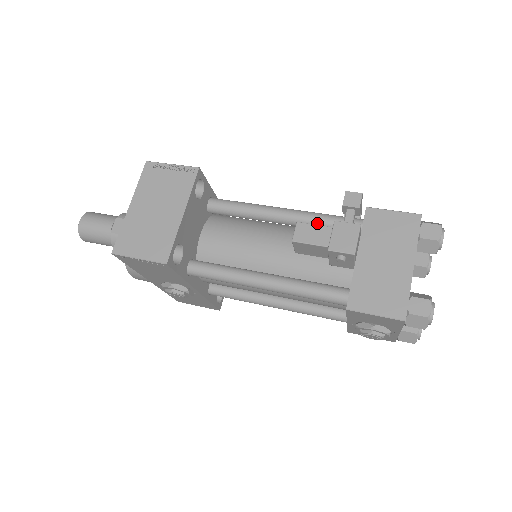
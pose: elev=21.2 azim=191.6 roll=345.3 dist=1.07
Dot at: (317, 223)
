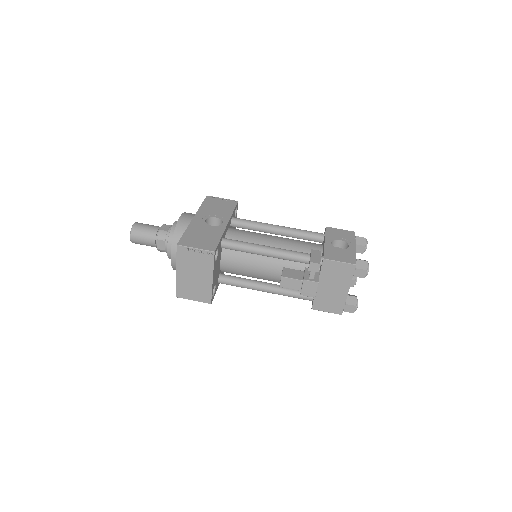
Dot at: occluded
